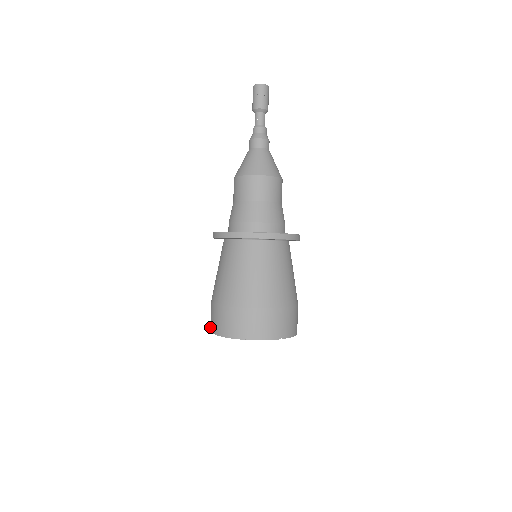
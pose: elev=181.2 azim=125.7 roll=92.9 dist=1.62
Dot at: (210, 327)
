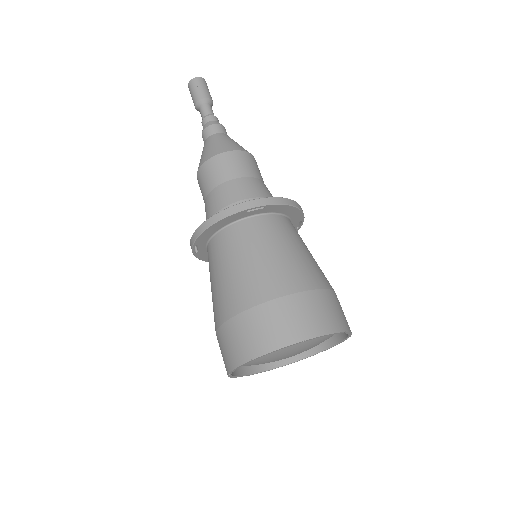
Dot at: (230, 364)
